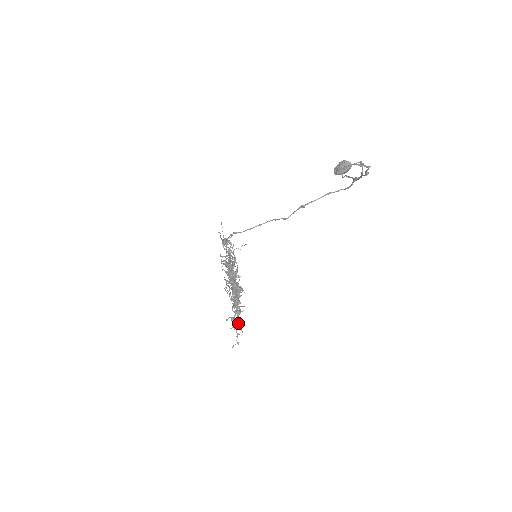
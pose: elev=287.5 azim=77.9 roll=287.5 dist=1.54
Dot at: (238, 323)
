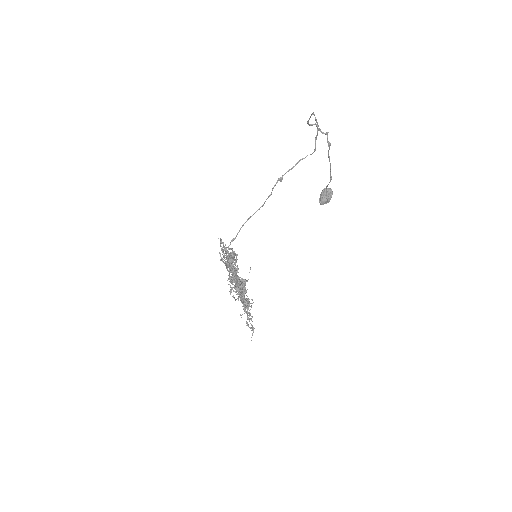
Dot at: (242, 291)
